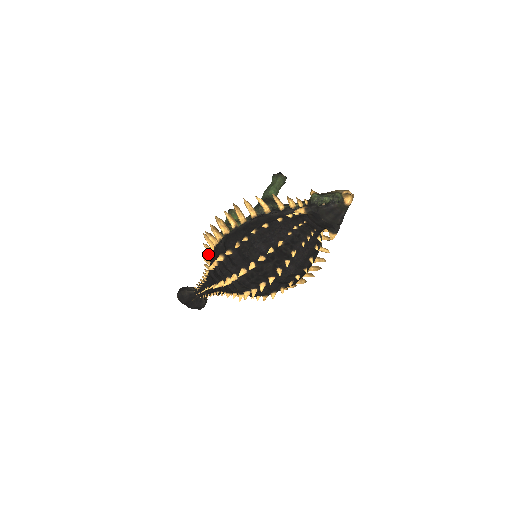
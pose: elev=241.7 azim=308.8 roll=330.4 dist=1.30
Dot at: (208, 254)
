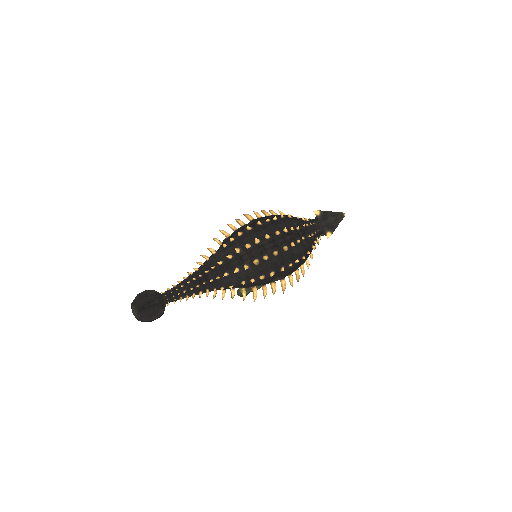
Dot at: occluded
